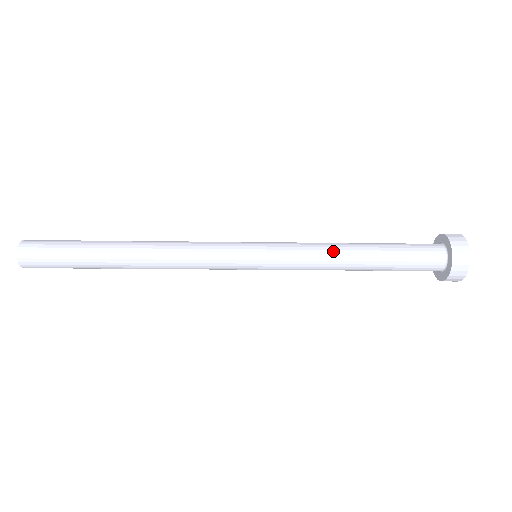
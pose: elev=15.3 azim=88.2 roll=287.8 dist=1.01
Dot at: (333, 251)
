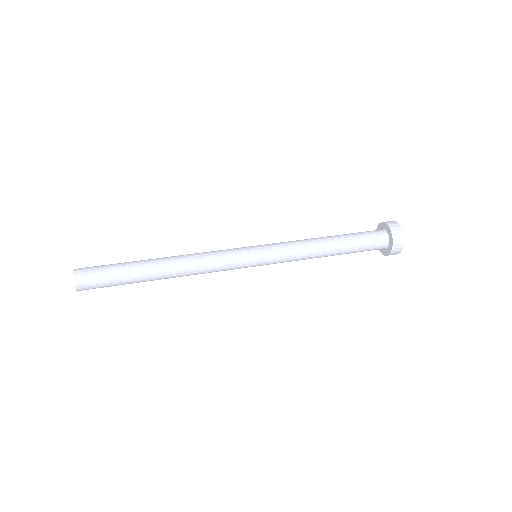
Dot at: (312, 245)
